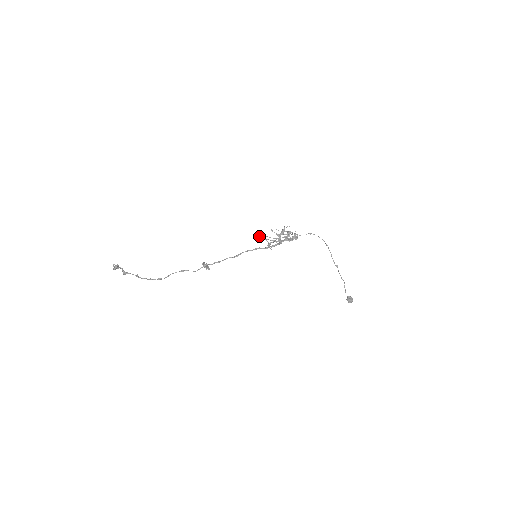
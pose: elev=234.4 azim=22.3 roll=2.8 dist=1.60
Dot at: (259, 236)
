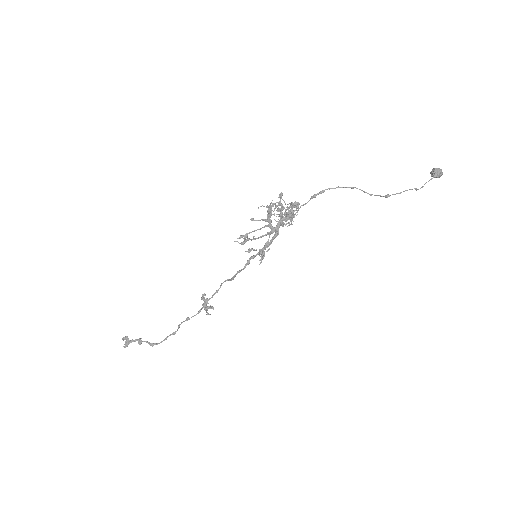
Dot at: occluded
